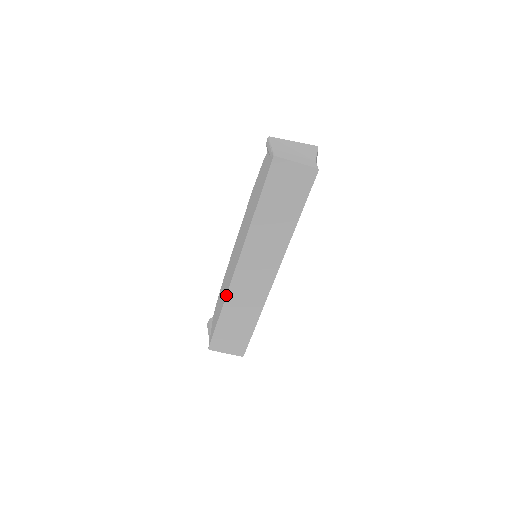
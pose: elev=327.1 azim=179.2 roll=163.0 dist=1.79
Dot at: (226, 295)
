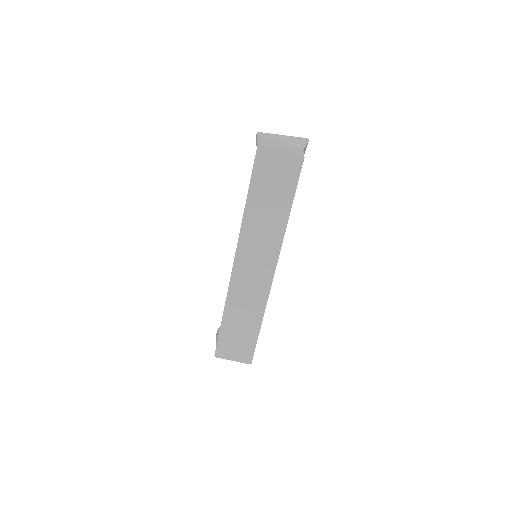
Dot at: occluded
